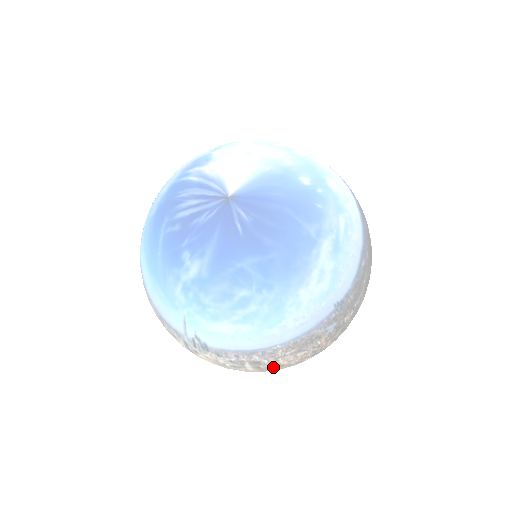
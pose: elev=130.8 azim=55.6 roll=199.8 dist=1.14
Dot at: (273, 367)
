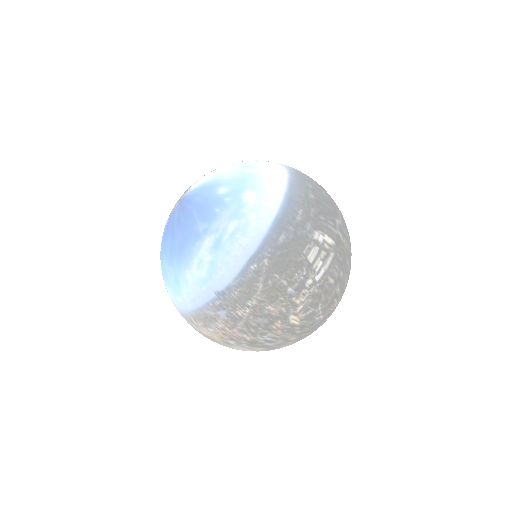
Dot at: (208, 337)
